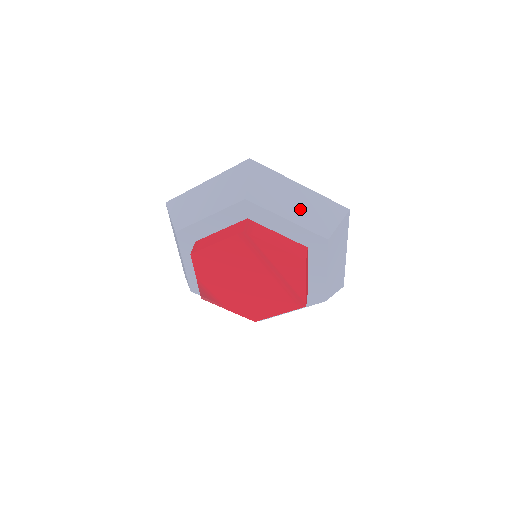
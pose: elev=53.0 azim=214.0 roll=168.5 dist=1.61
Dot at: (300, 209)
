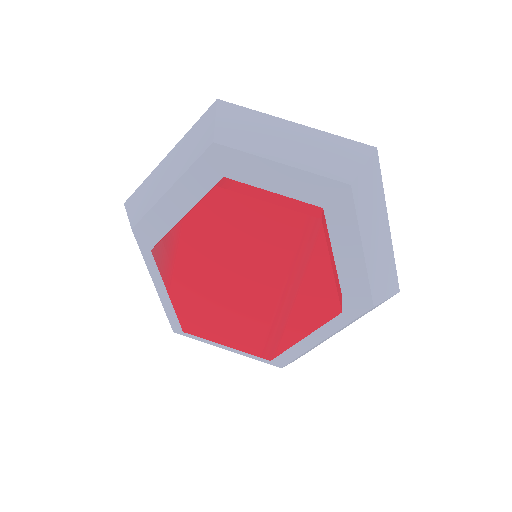
Dot at: (376, 249)
